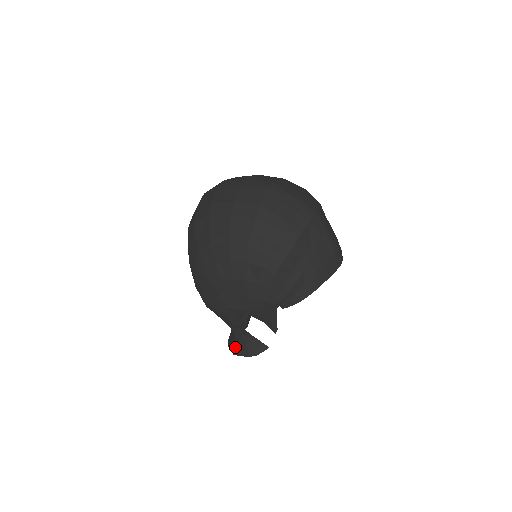
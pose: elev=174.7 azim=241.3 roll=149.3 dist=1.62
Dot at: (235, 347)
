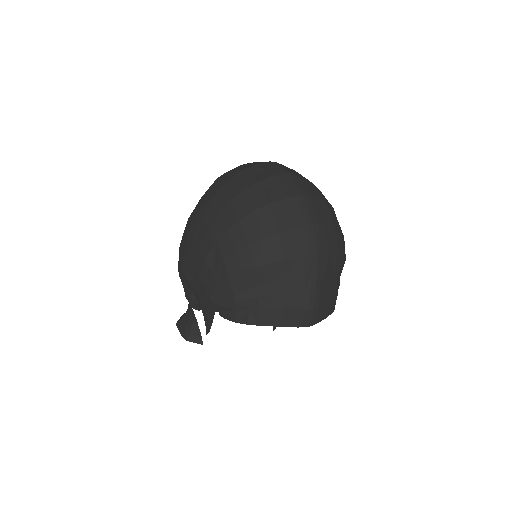
Dot at: (181, 318)
